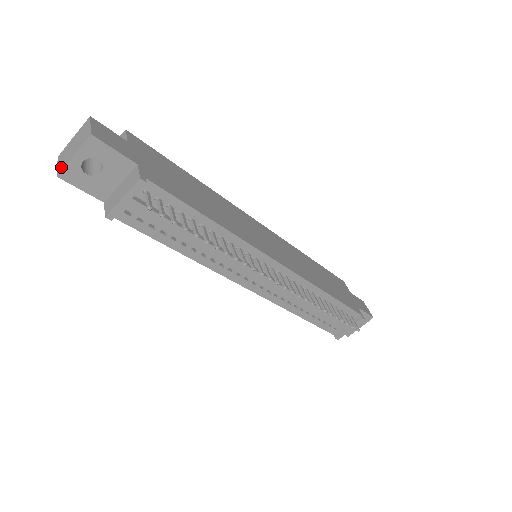
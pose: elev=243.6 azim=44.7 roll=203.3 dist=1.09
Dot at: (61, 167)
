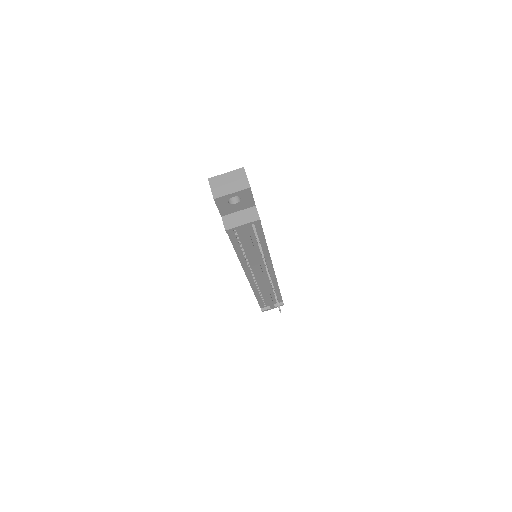
Dot at: (218, 194)
